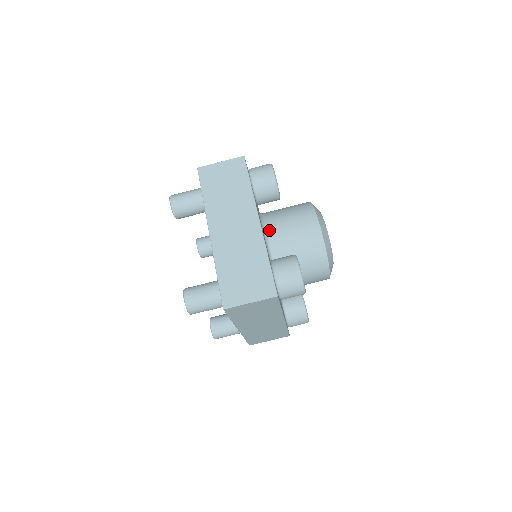
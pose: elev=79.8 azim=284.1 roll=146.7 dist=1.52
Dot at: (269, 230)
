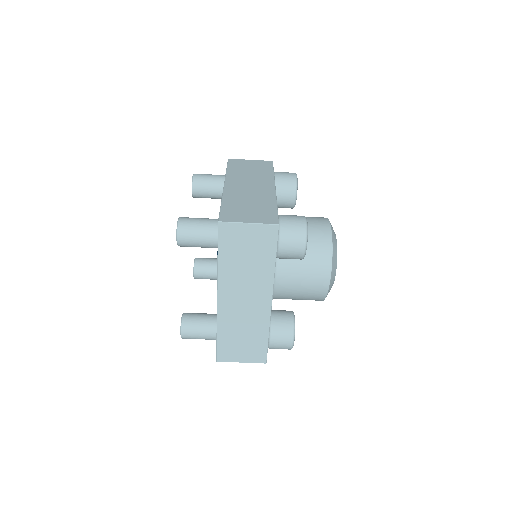
Dot at: (278, 276)
